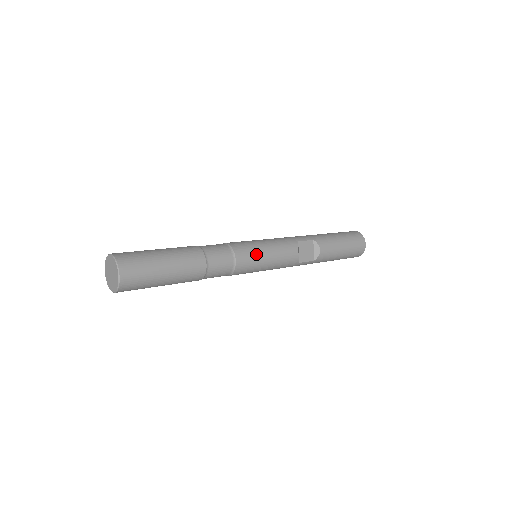
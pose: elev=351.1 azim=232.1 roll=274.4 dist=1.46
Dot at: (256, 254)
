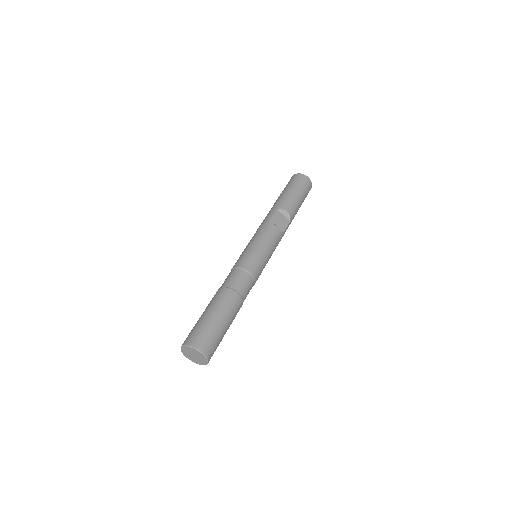
Dot at: (256, 256)
